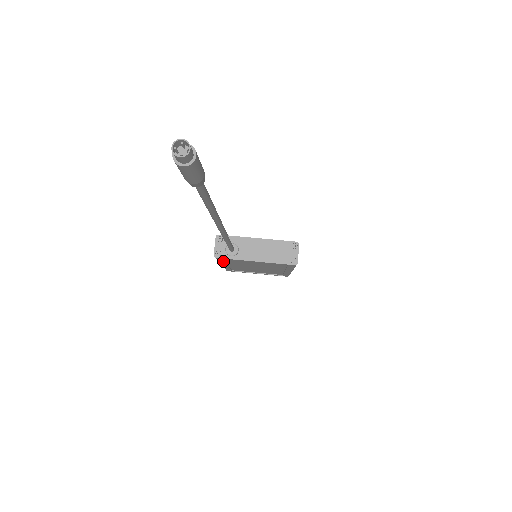
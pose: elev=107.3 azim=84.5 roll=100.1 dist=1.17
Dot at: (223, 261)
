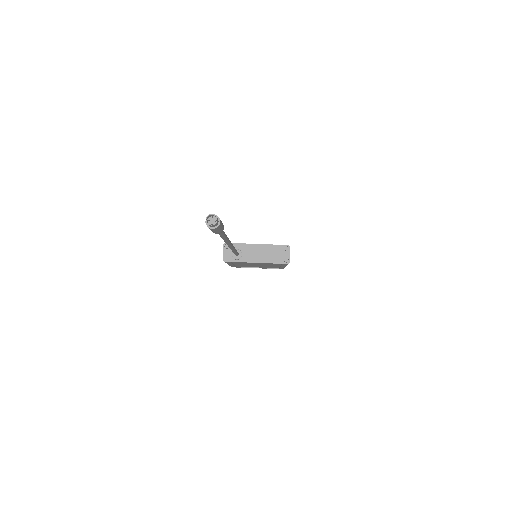
Dot at: occluded
